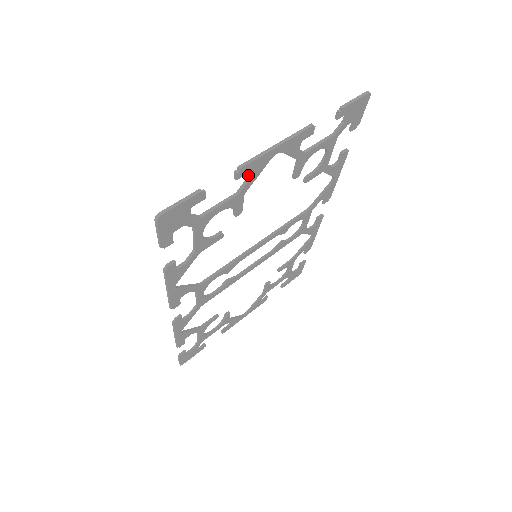
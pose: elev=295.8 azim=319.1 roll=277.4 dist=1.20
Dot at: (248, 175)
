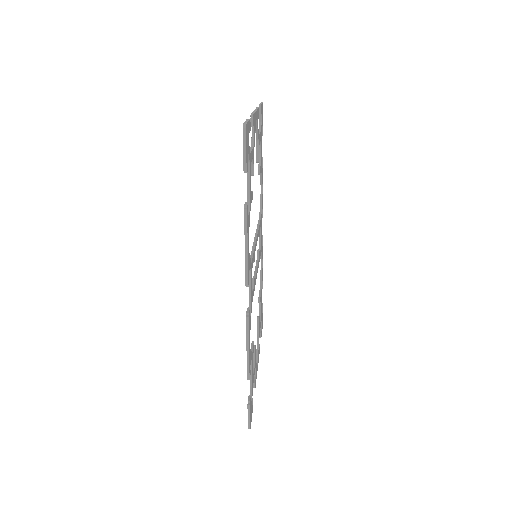
Dot at: (253, 129)
